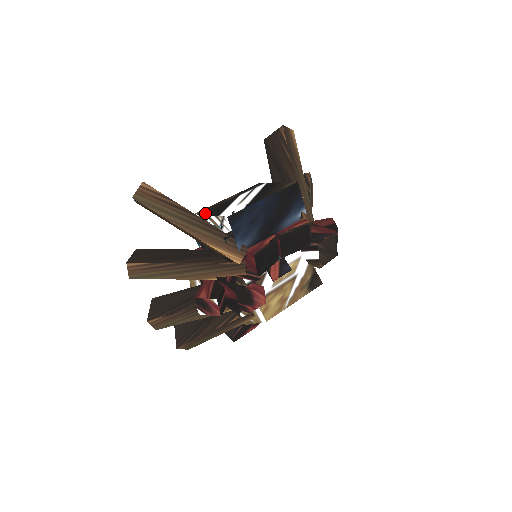
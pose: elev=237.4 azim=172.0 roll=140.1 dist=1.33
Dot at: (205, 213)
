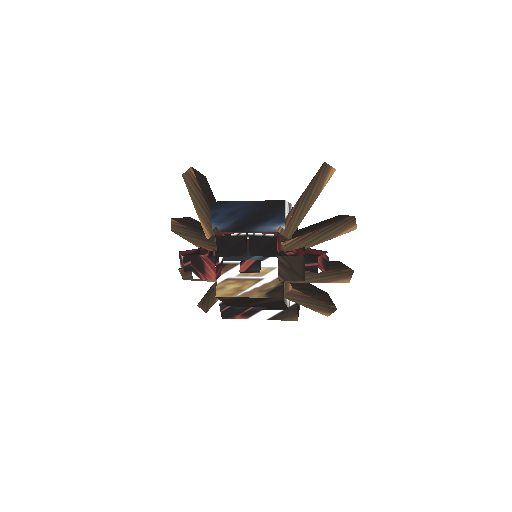
Dot at: occluded
